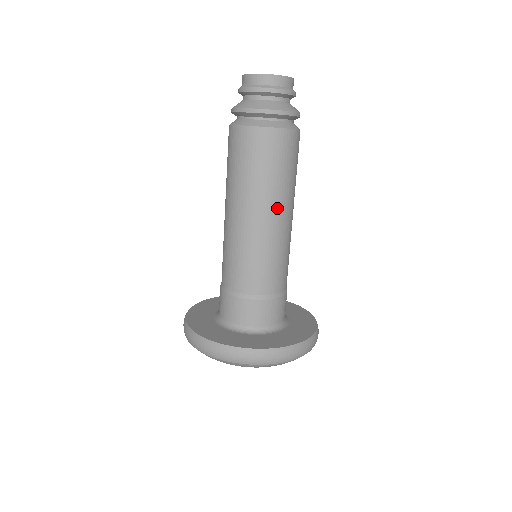
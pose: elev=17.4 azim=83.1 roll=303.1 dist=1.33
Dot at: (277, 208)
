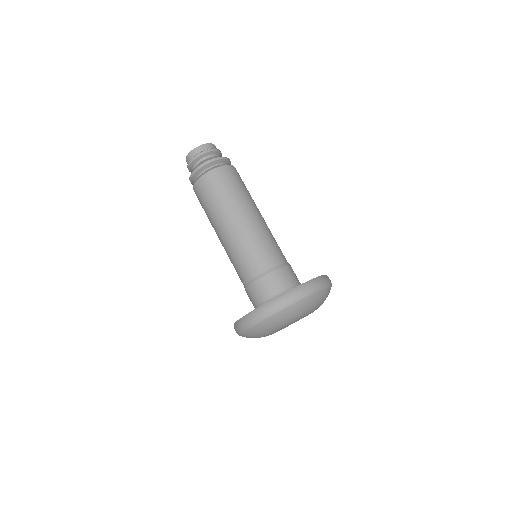
Dot at: (234, 216)
